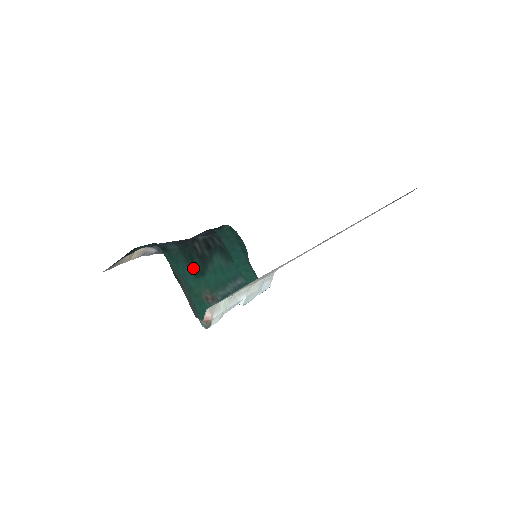
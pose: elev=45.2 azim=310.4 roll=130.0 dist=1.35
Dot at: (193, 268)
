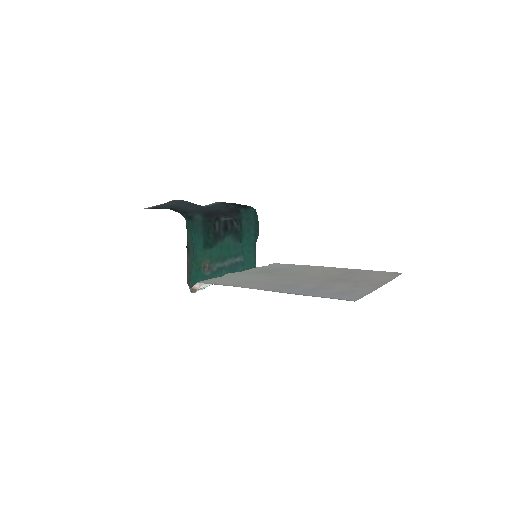
Dot at: (206, 240)
